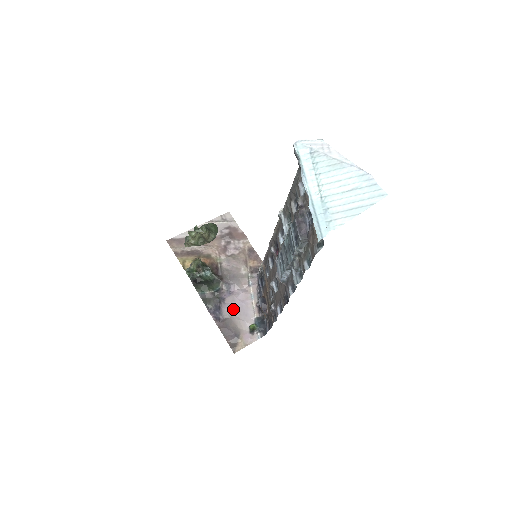
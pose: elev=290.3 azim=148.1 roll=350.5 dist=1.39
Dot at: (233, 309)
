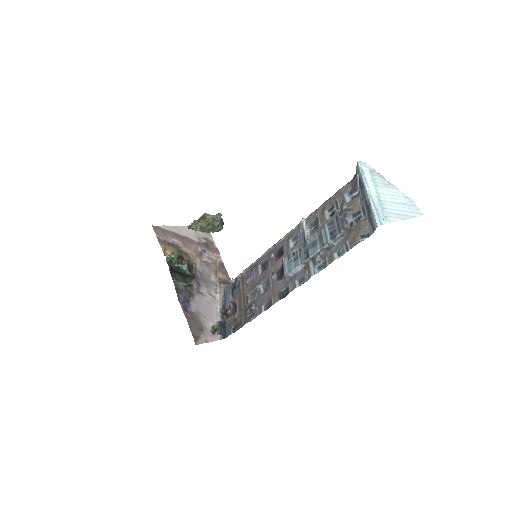
Dot at: (200, 306)
